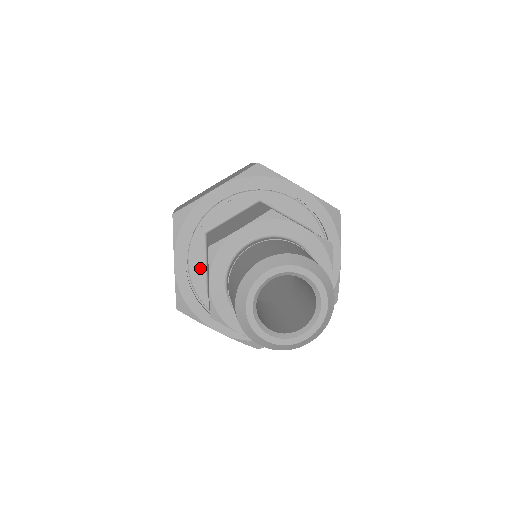
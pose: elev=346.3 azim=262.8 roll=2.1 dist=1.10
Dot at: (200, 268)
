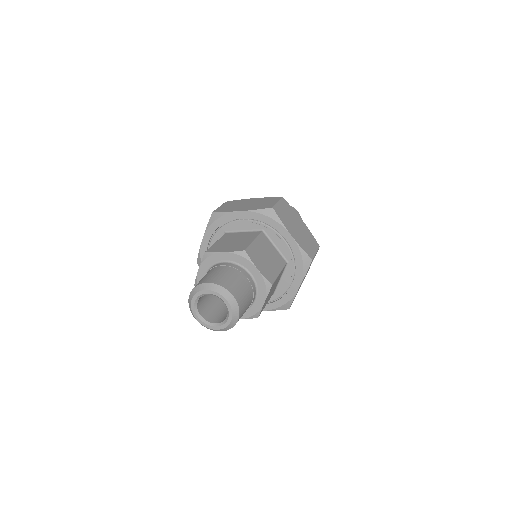
Dot at: occluded
